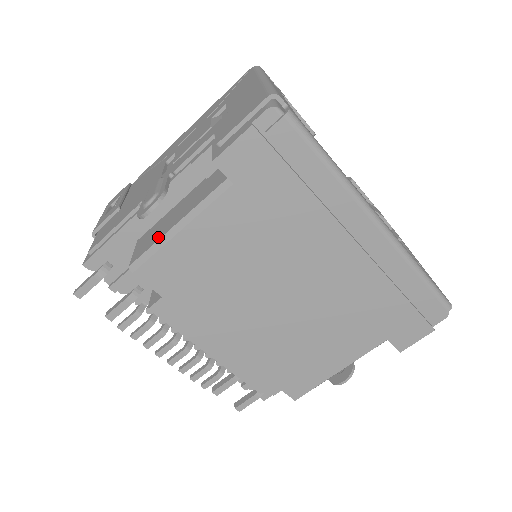
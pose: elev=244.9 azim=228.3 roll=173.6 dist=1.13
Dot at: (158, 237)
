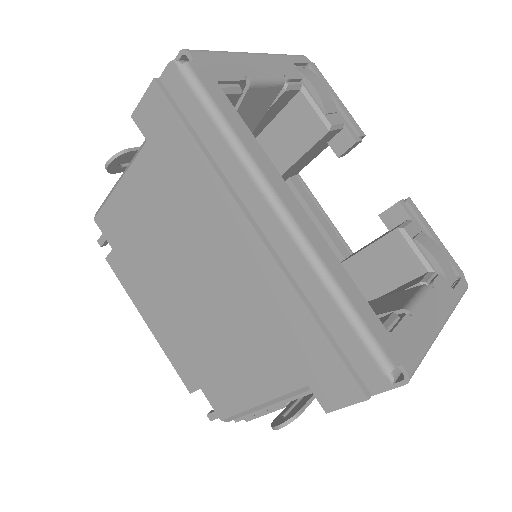
Dot at: occluded
